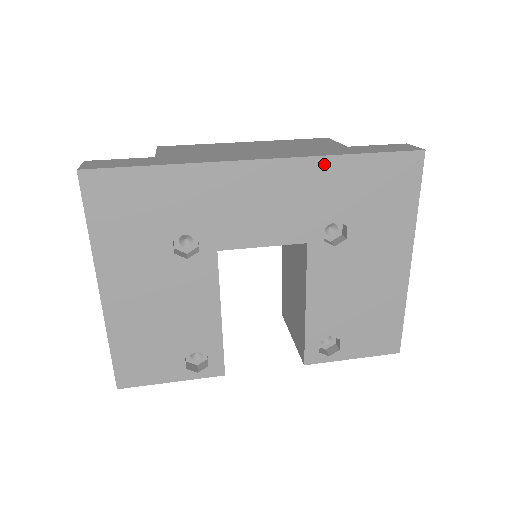
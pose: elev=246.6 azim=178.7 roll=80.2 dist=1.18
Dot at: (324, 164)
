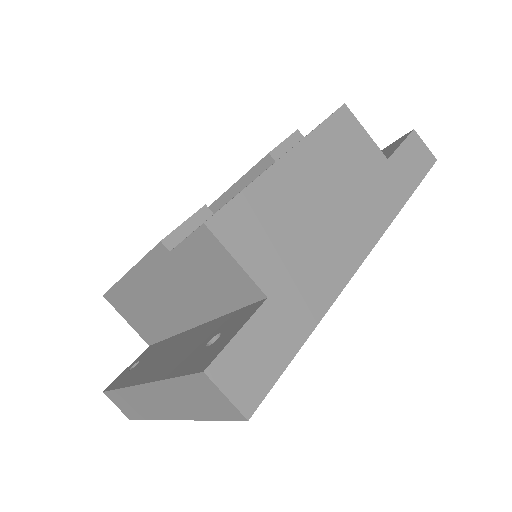
Dot at: occluded
